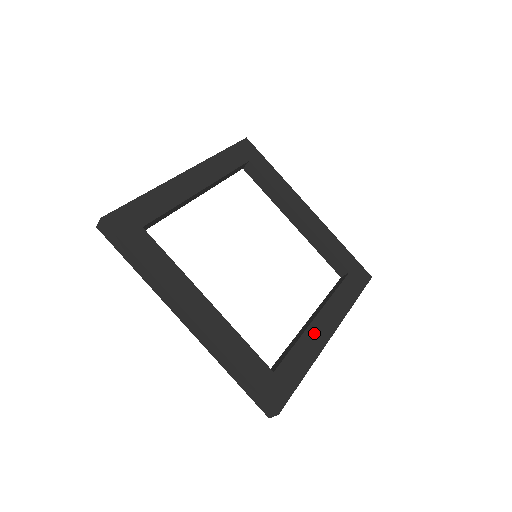
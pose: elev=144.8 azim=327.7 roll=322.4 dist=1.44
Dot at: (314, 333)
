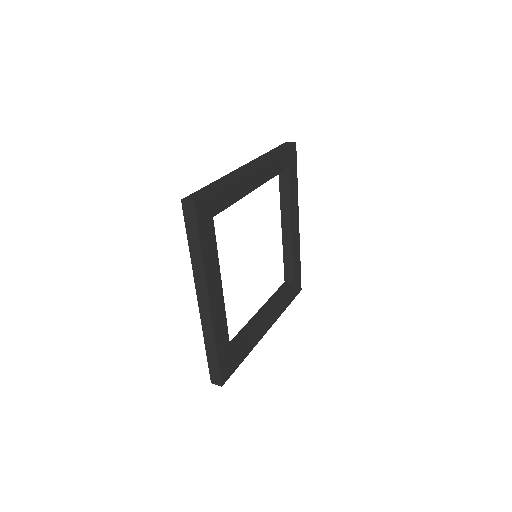
Dot at: (260, 329)
